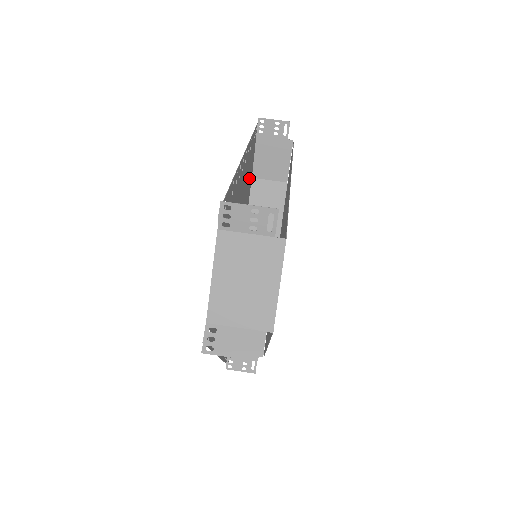
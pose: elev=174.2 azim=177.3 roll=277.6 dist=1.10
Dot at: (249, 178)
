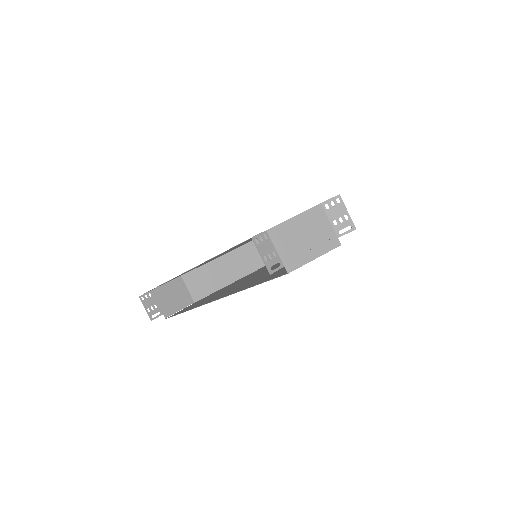
Dot at: occluded
